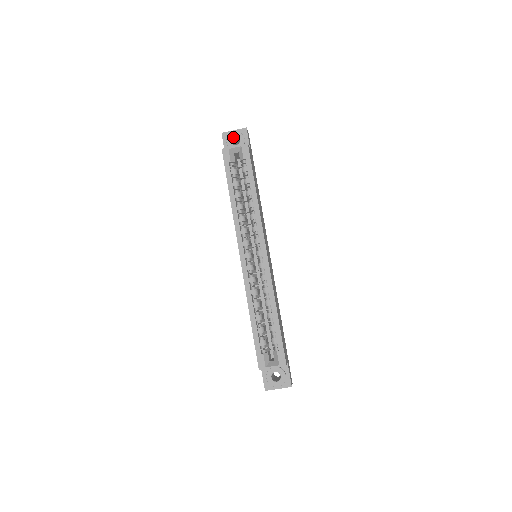
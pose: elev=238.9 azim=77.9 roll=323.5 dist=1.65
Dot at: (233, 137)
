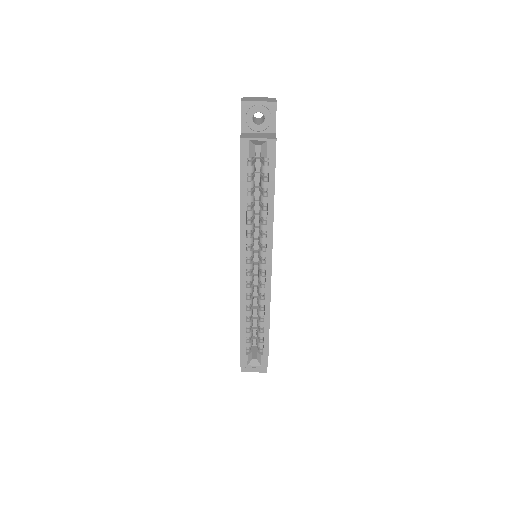
Dot at: (256, 112)
